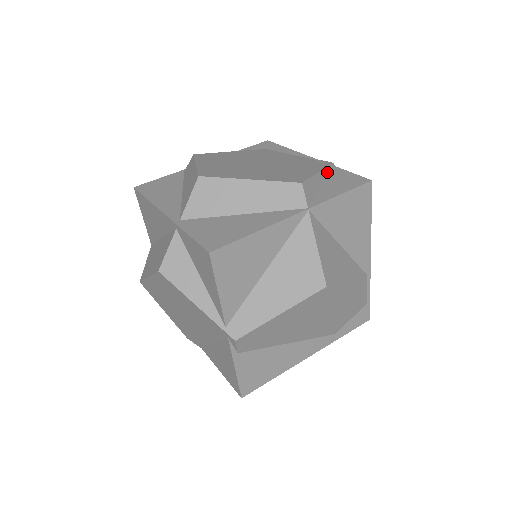
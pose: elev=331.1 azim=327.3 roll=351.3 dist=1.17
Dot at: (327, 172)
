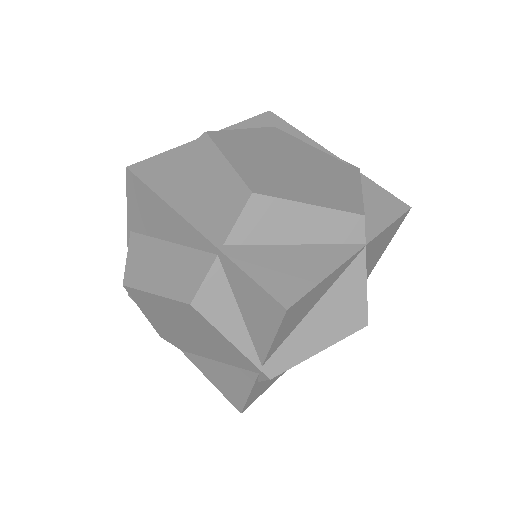
Dot at: occluded
